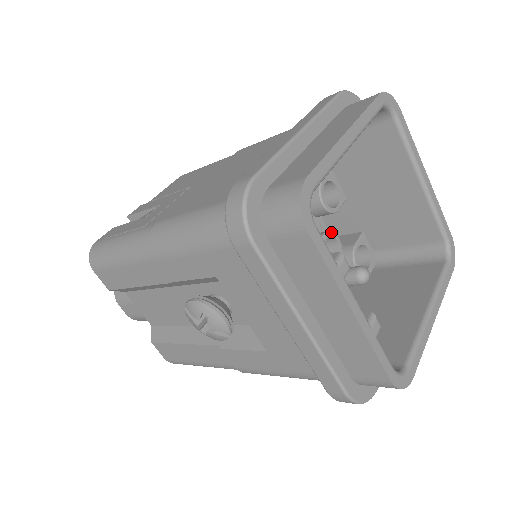
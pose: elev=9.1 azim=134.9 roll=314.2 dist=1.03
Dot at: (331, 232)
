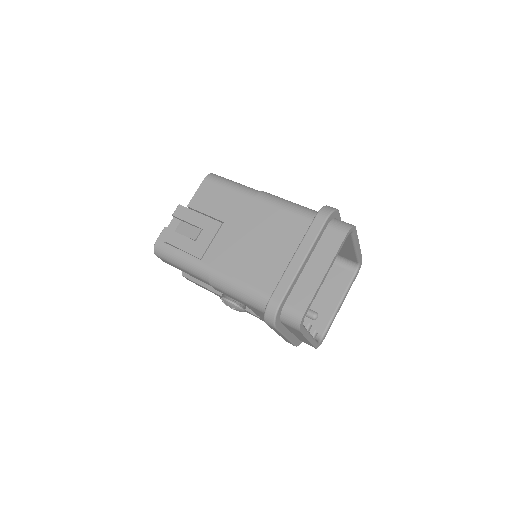
Dot at: occluded
